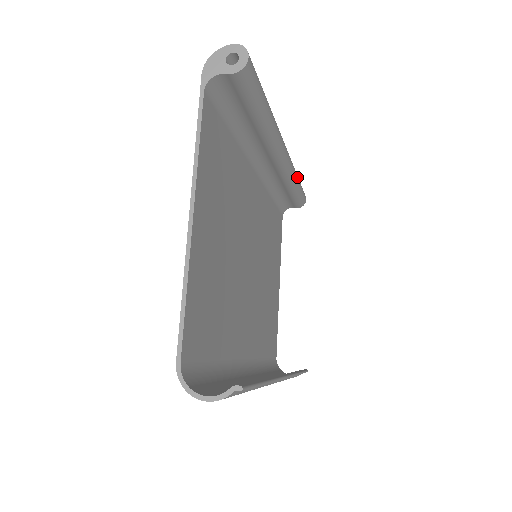
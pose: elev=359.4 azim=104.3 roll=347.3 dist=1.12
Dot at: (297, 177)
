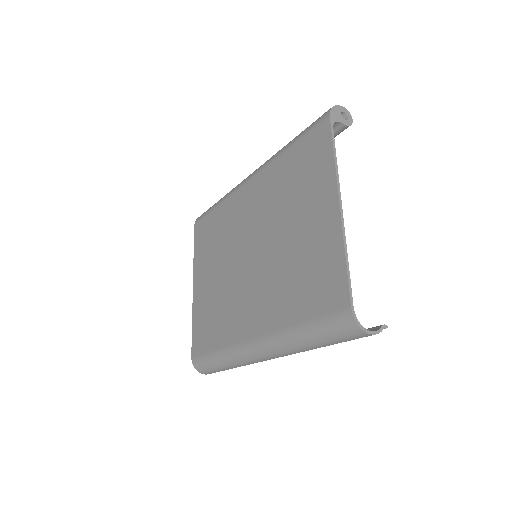
Dot at: occluded
